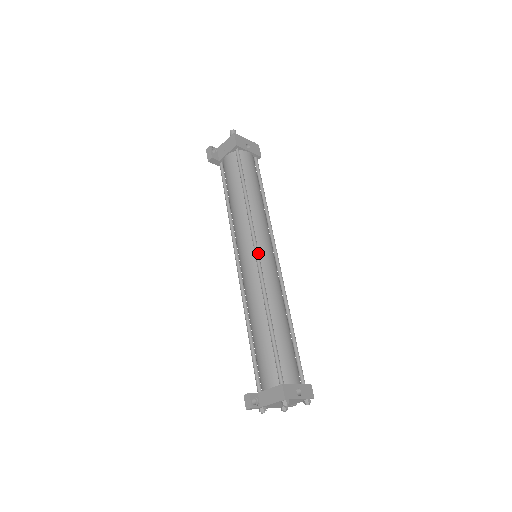
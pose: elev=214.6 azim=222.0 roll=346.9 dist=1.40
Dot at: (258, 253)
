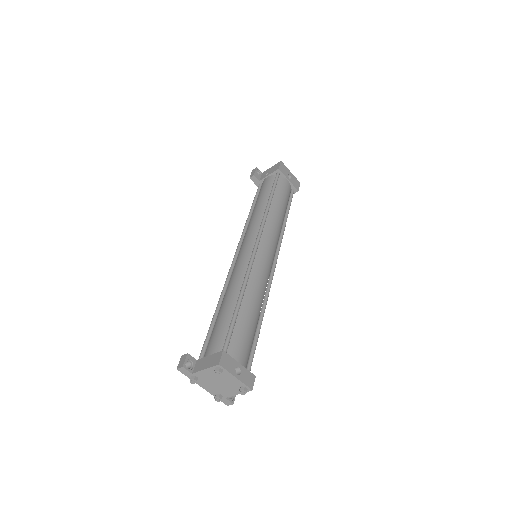
Dot at: (257, 246)
